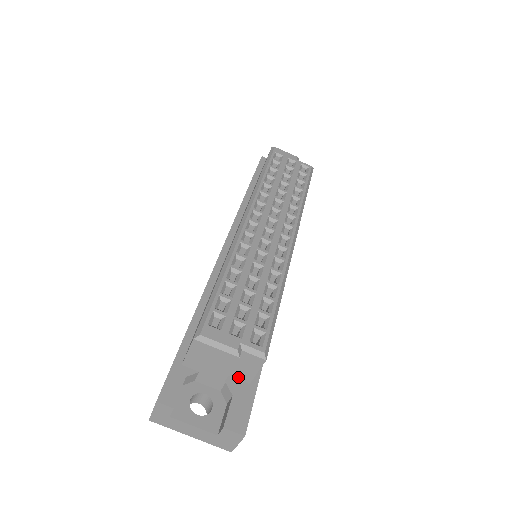
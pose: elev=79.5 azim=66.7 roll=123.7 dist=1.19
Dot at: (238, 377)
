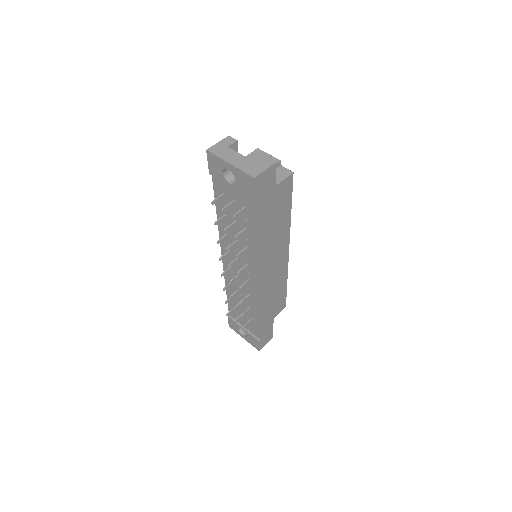
Dot at: occluded
